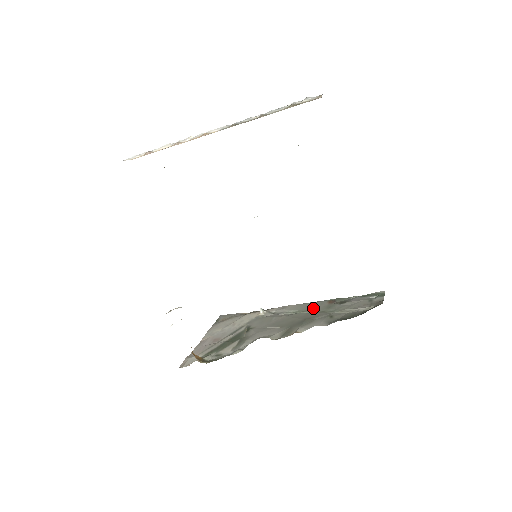
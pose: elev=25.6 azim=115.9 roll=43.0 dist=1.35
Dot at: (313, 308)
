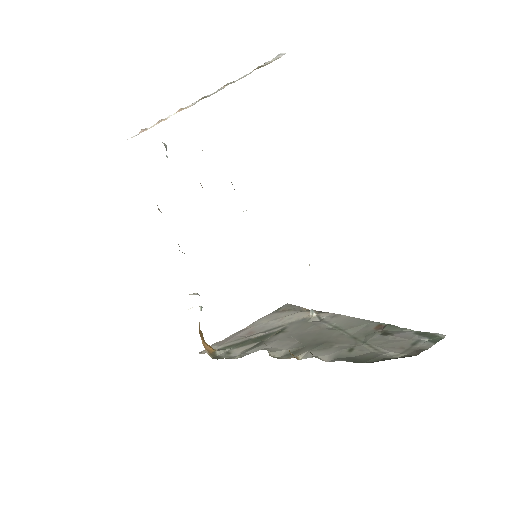
Dot at: (353, 329)
